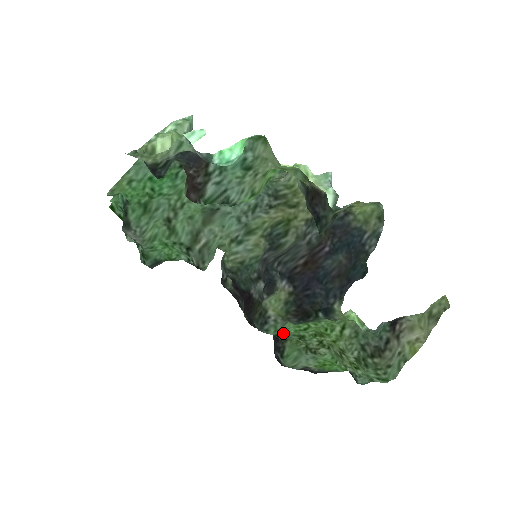
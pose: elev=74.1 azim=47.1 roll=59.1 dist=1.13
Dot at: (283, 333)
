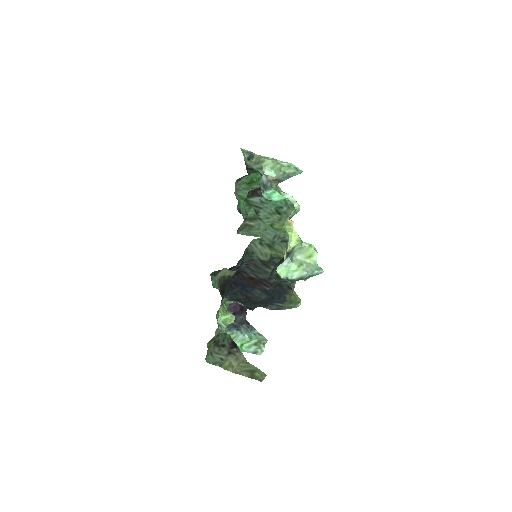
Dot at: occluded
